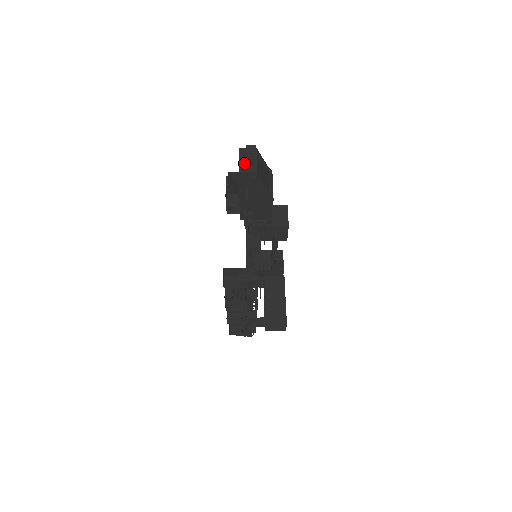
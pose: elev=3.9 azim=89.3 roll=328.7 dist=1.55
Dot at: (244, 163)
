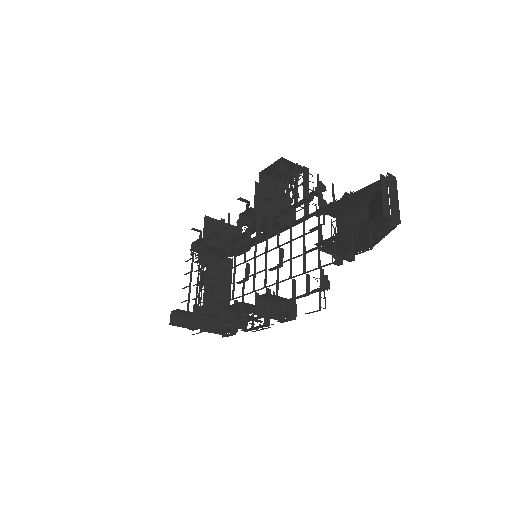
Dot at: (387, 201)
